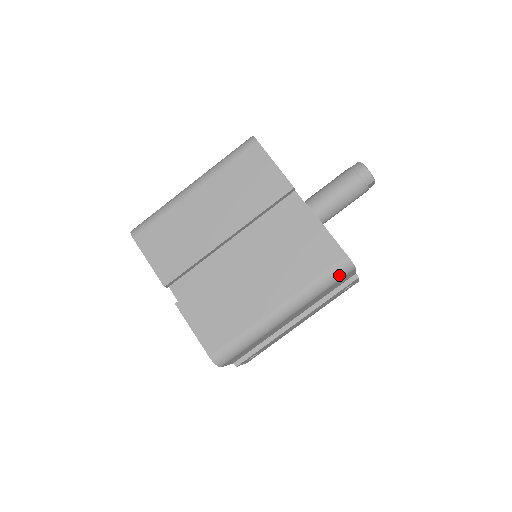
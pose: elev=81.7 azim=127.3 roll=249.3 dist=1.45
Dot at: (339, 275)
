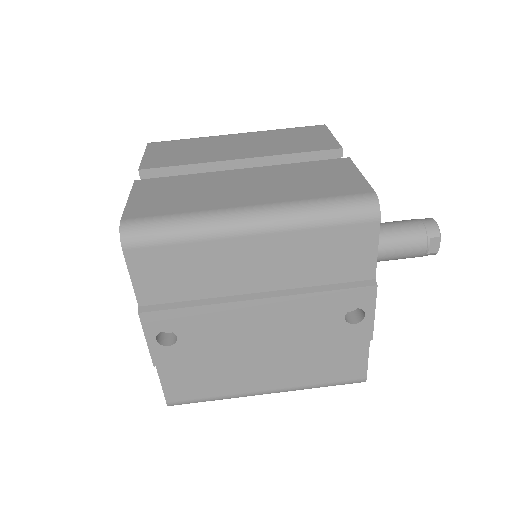
Dot at: (353, 209)
